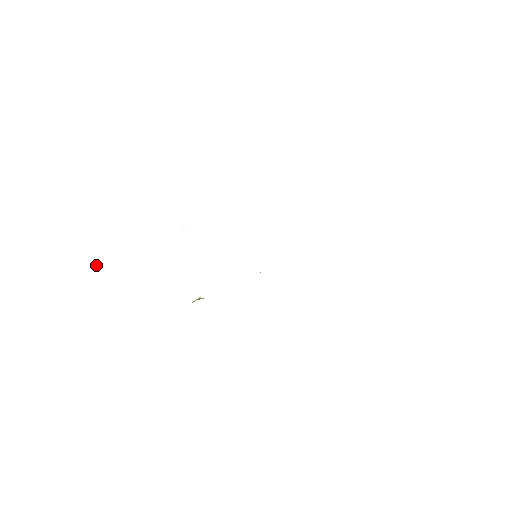
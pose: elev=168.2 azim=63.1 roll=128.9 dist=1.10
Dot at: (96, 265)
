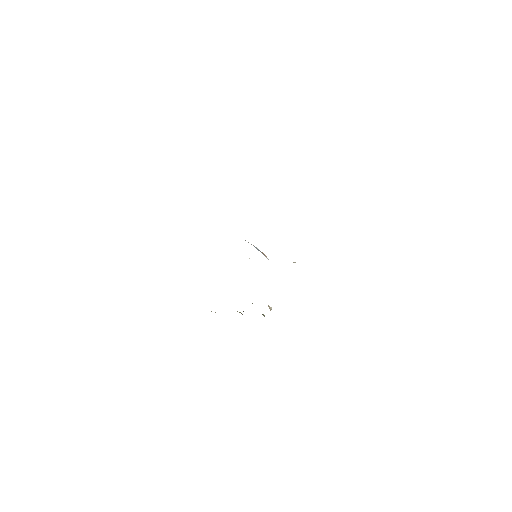
Dot at: occluded
